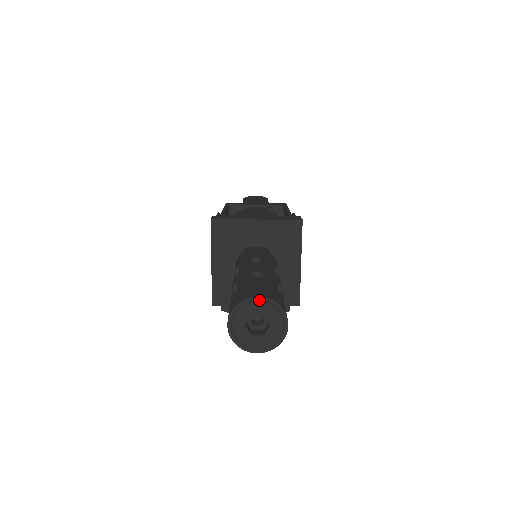
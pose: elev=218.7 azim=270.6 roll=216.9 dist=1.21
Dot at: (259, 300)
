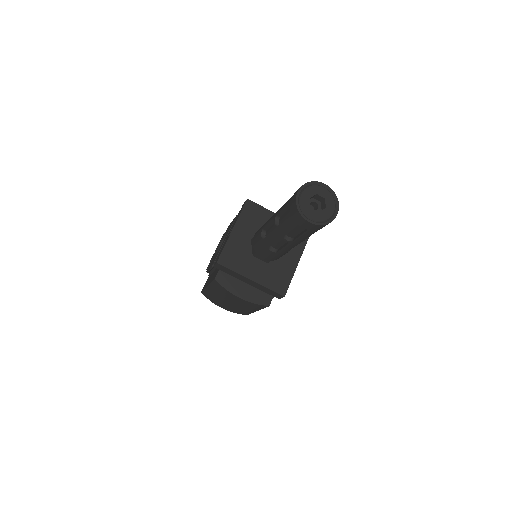
Dot at: (325, 187)
